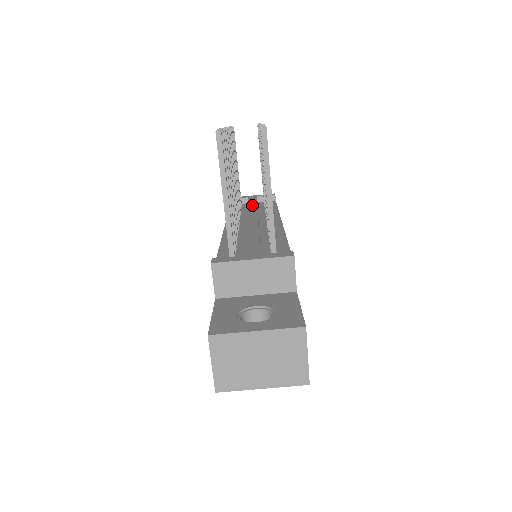
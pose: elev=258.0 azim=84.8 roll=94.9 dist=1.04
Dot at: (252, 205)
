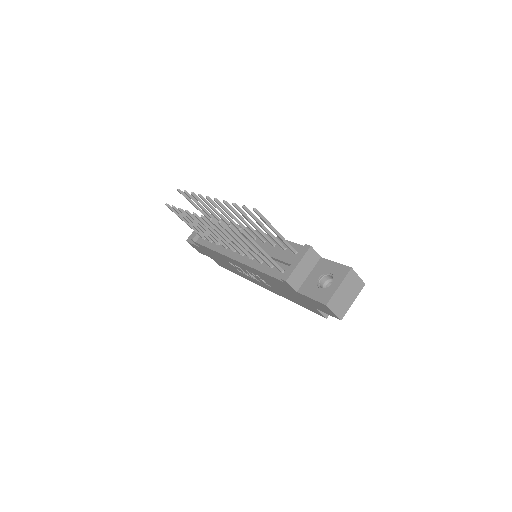
Dot at: occluded
